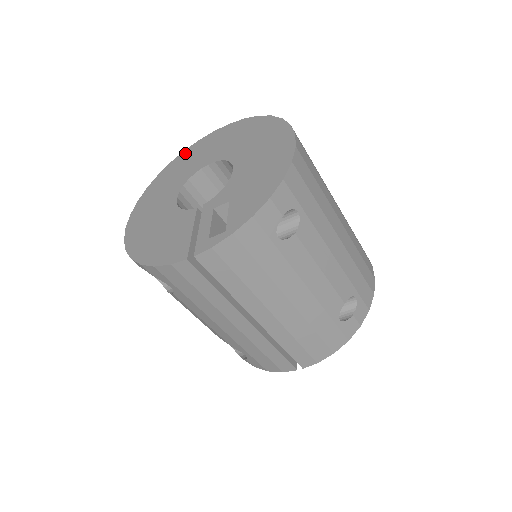
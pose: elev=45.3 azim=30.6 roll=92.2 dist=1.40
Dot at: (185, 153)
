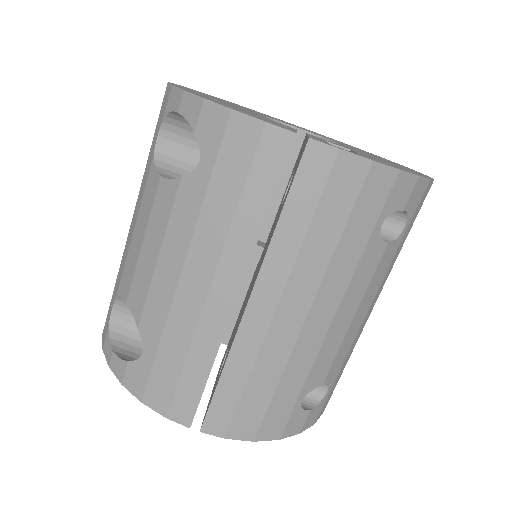
Dot at: occluded
